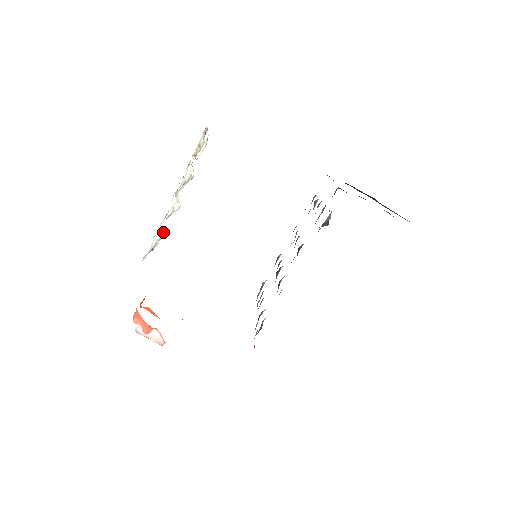
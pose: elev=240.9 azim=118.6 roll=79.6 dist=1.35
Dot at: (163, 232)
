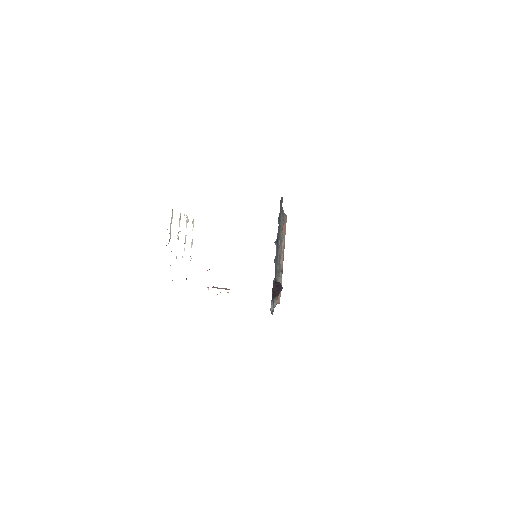
Dot at: occluded
